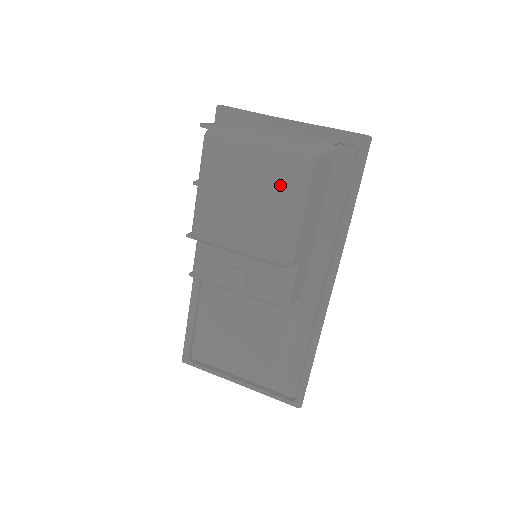
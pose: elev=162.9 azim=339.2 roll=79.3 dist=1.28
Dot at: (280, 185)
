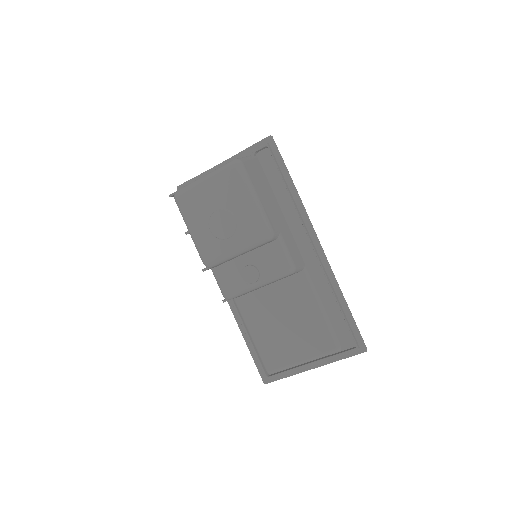
Dot at: (232, 190)
